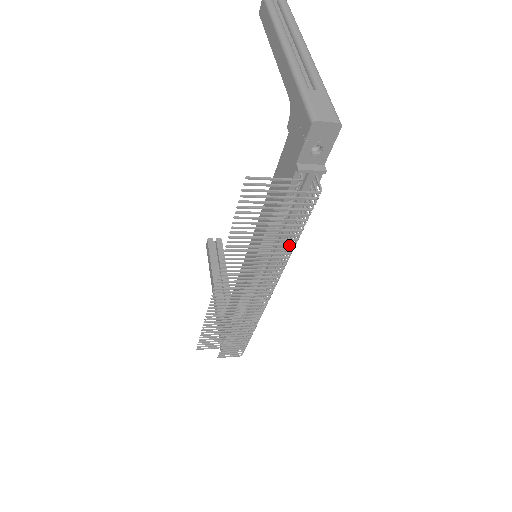
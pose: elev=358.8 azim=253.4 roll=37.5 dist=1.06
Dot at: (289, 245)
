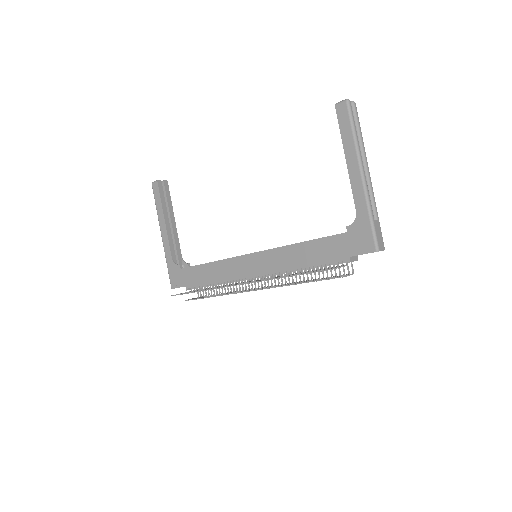
Dot at: occluded
